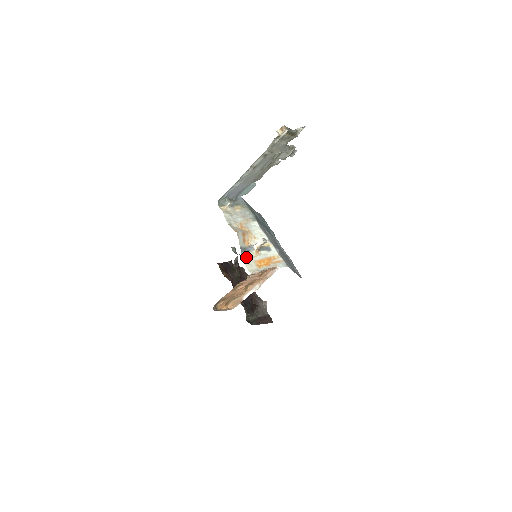
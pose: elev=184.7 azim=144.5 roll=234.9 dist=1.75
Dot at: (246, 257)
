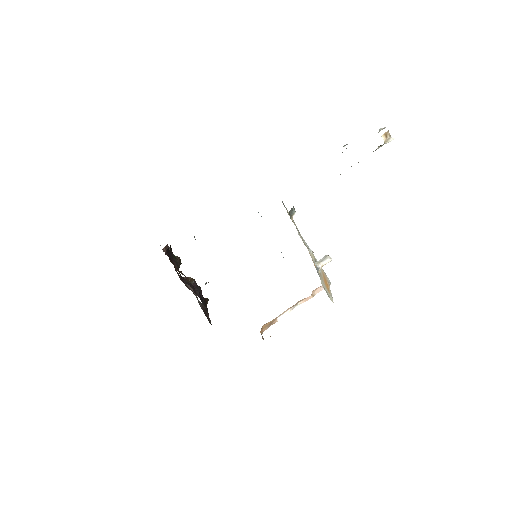
Dot at: (322, 283)
